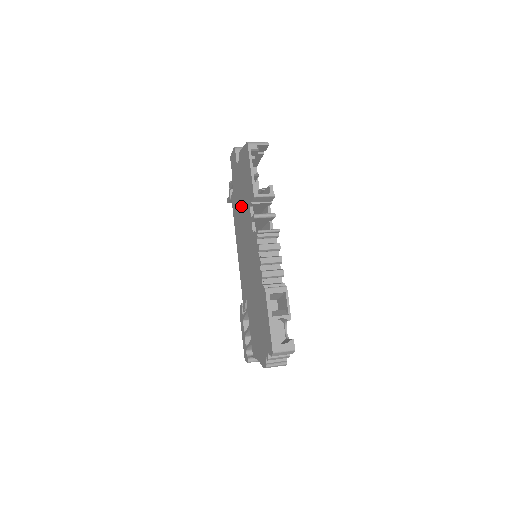
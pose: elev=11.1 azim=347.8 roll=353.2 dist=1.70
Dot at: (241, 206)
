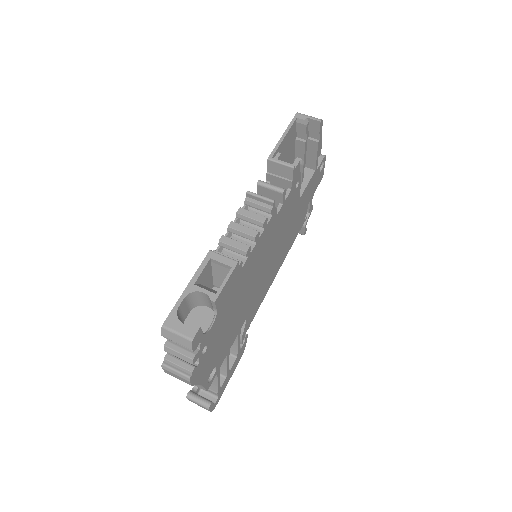
Dot at: occluded
